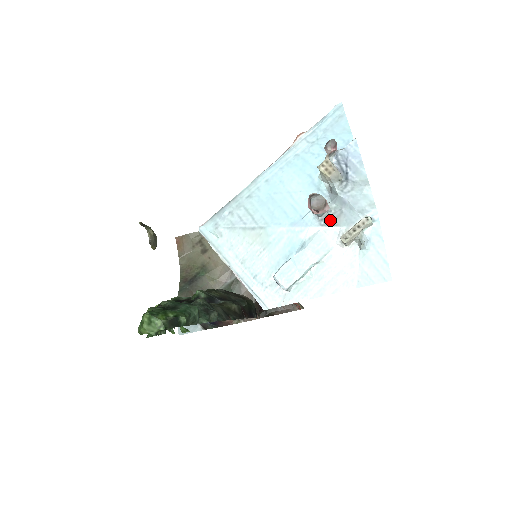
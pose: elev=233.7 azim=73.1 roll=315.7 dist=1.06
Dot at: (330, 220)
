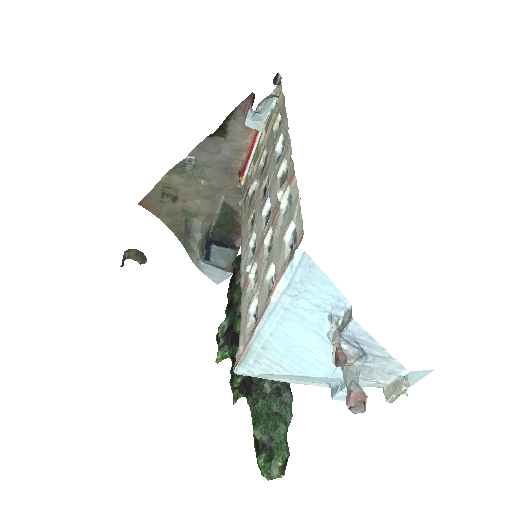
Dot at: (363, 375)
